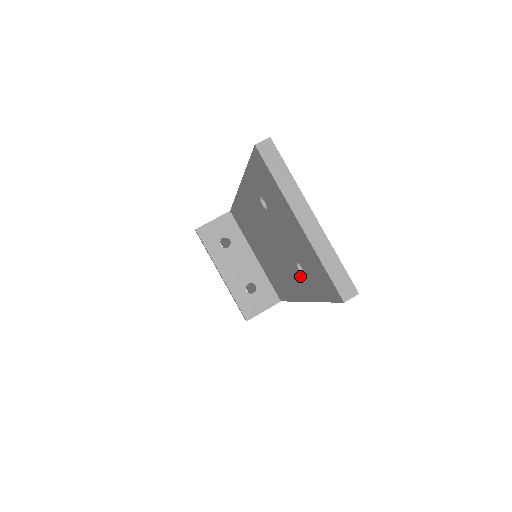
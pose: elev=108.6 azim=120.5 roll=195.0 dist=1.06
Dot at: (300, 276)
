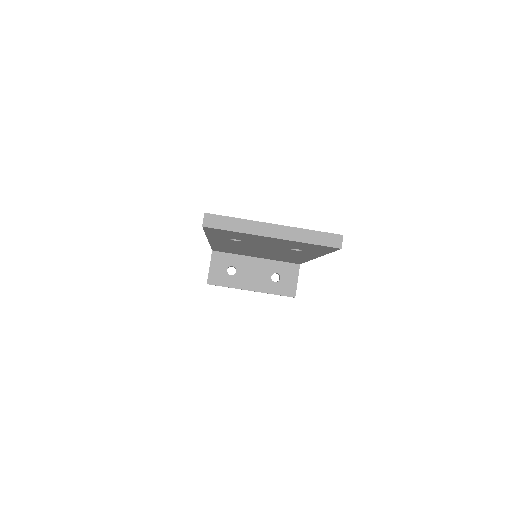
Dot at: (300, 252)
